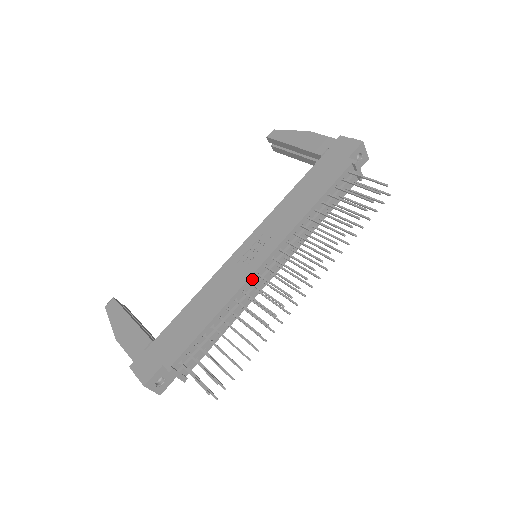
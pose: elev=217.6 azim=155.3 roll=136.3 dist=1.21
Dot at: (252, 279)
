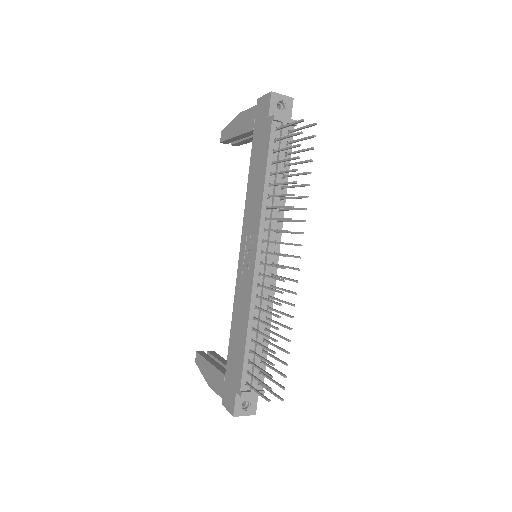
Dot at: (257, 281)
